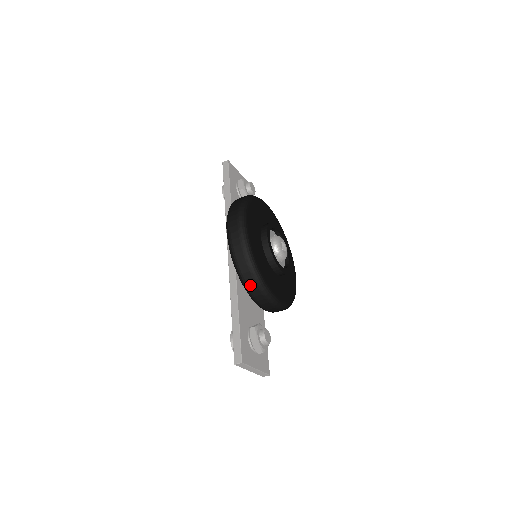
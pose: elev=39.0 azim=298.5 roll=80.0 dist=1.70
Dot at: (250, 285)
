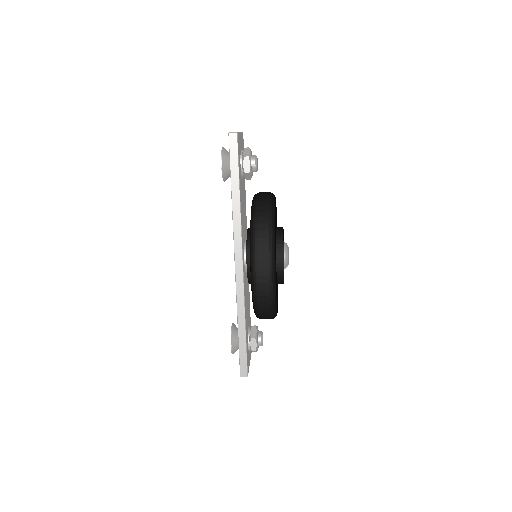
Dot at: (264, 318)
